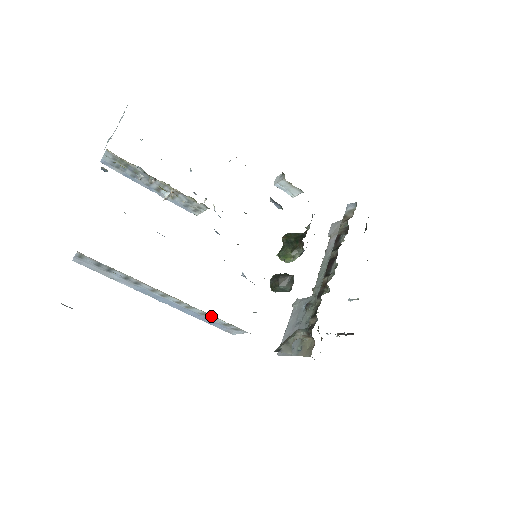
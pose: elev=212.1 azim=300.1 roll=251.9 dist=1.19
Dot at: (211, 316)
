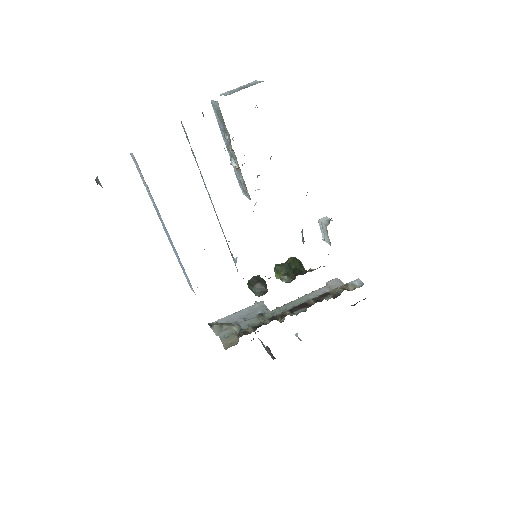
Dot at: occluded
